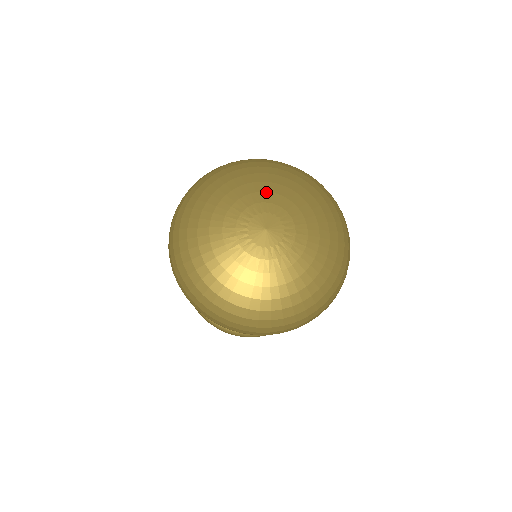
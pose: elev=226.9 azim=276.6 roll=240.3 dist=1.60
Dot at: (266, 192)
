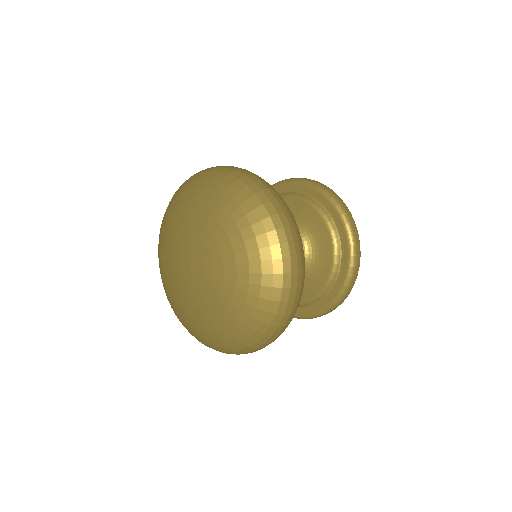
Dot at: (184, 225)
